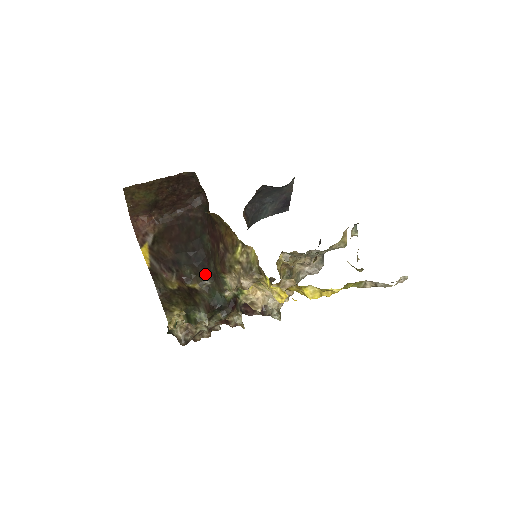
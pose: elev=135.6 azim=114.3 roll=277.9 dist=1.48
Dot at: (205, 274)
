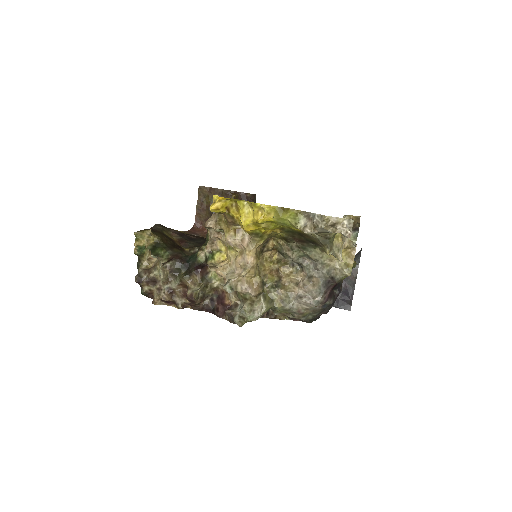
Dot at: occluded
